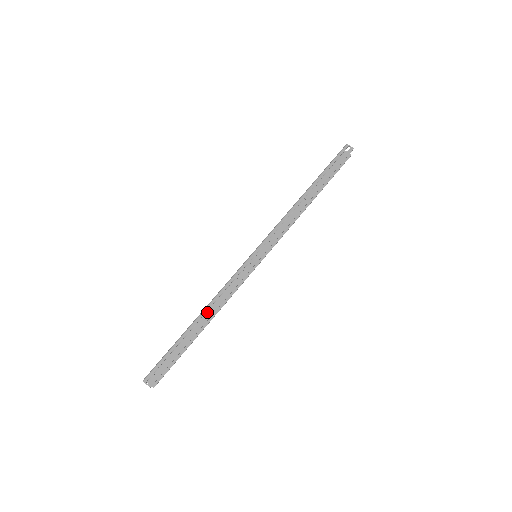
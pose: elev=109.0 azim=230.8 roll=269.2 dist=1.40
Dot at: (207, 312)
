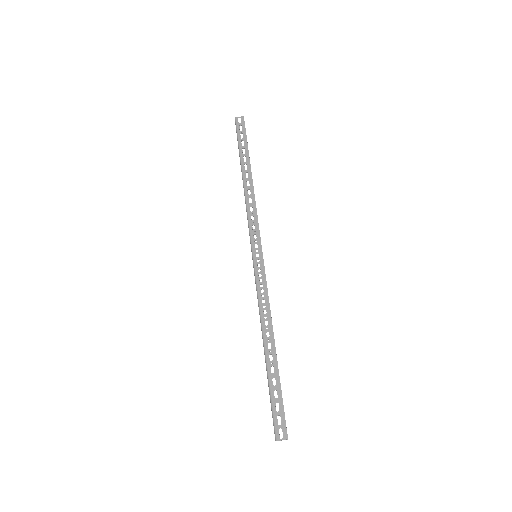
Dot at: occluded
